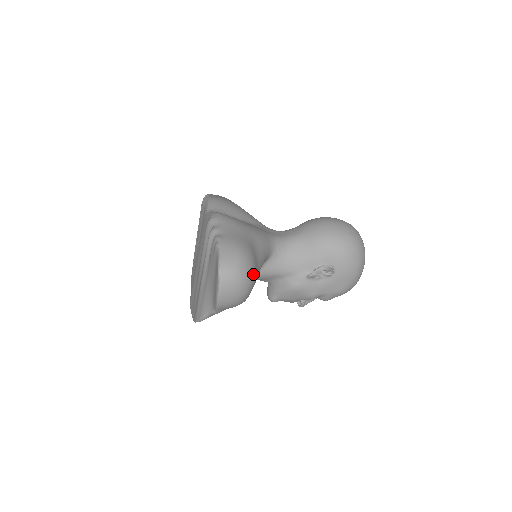
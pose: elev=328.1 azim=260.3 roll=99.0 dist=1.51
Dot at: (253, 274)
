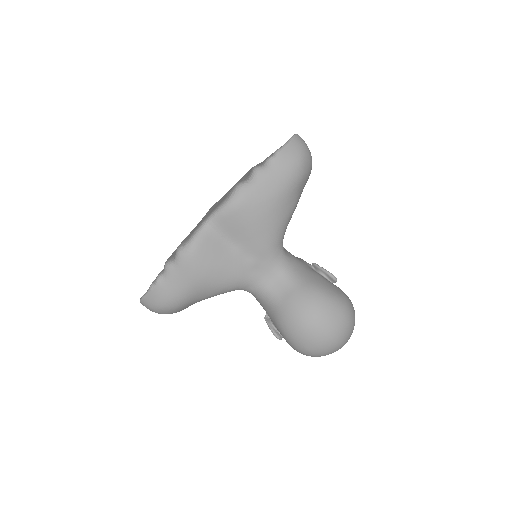
Dot at: occluded
